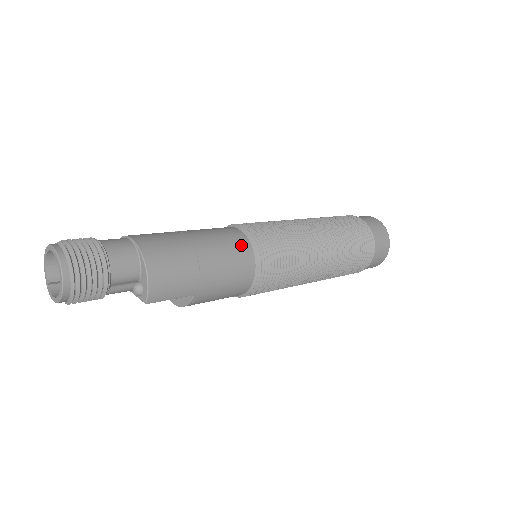
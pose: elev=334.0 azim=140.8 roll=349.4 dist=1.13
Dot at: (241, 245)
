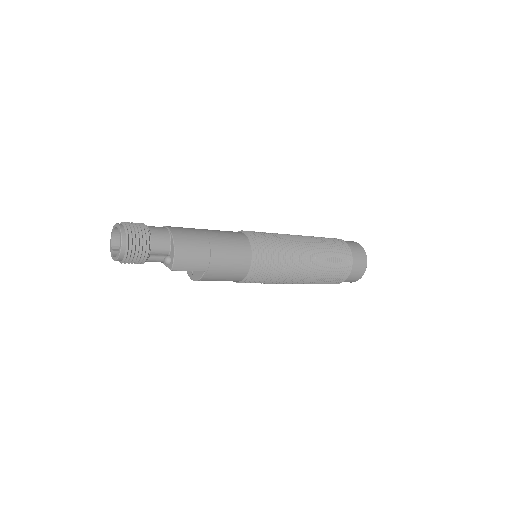
Dot at: (243, 243)
